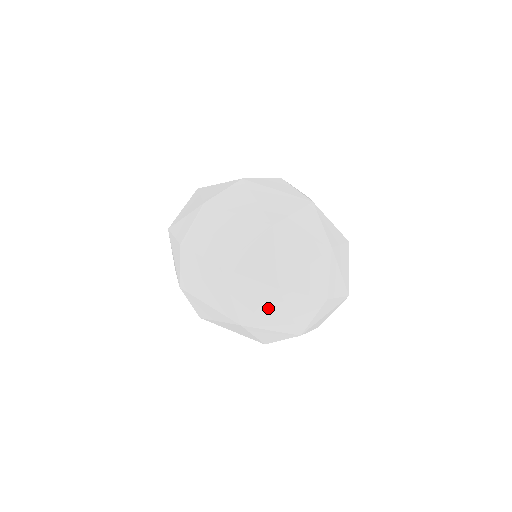
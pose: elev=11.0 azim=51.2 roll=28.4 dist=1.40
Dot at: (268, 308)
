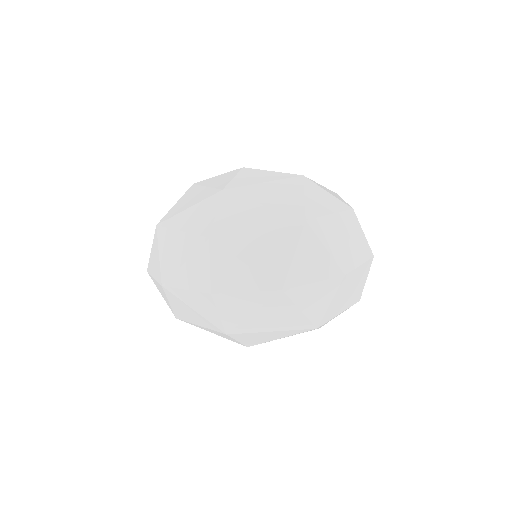
Dot at: (337, 297)
